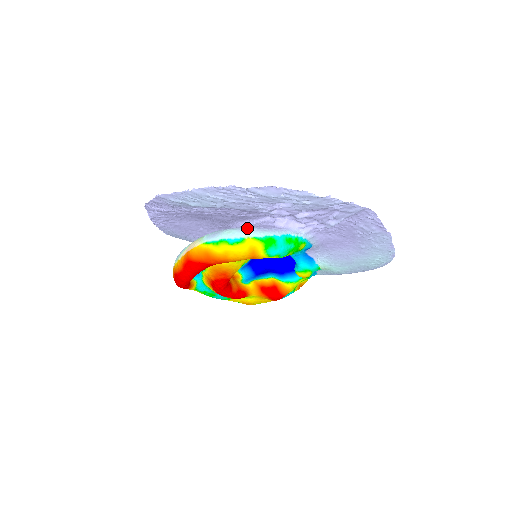
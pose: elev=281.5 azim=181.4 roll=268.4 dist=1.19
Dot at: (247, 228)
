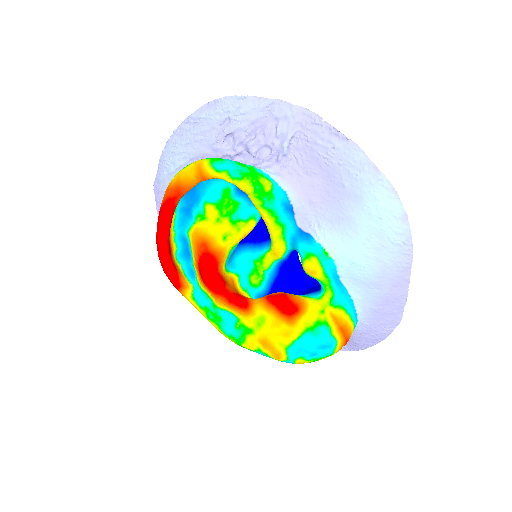
Dot at: occluded
